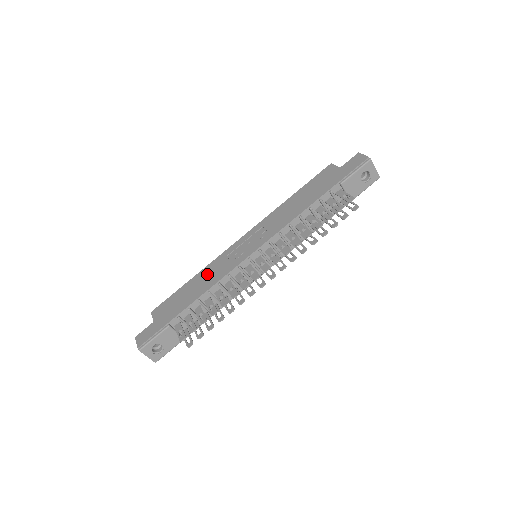
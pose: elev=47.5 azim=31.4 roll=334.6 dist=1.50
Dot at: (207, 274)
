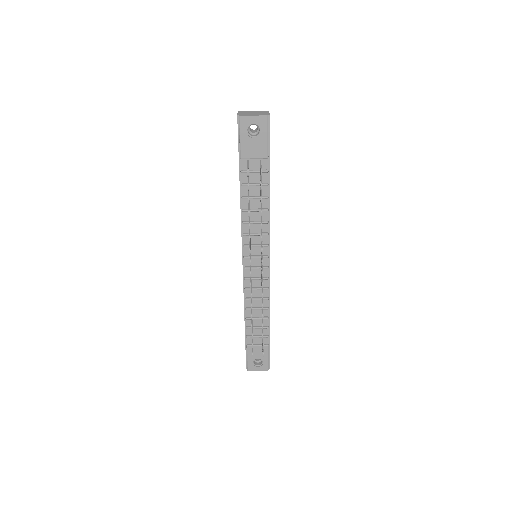
Dot at: occluded
